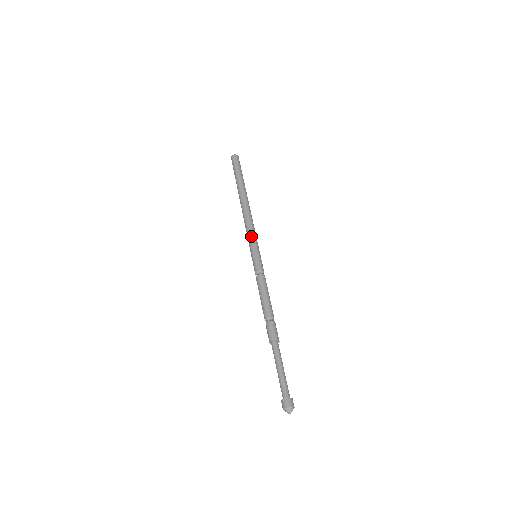
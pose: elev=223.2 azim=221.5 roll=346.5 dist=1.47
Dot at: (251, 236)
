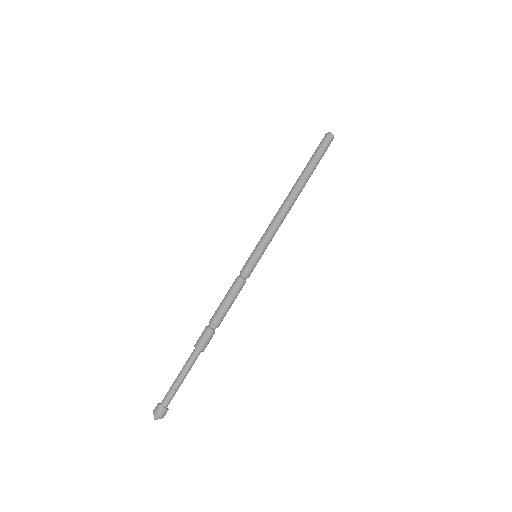
Dot at: (265, 233)
